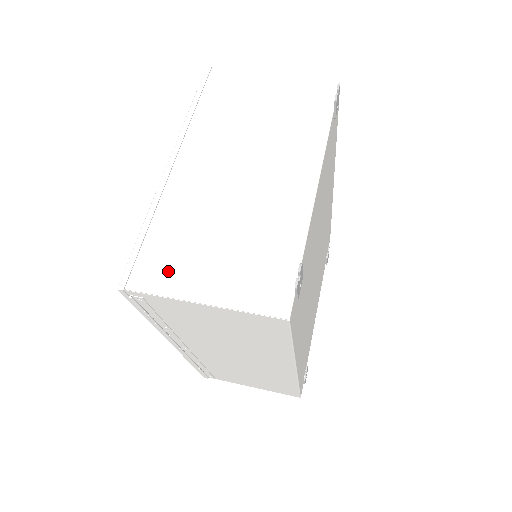
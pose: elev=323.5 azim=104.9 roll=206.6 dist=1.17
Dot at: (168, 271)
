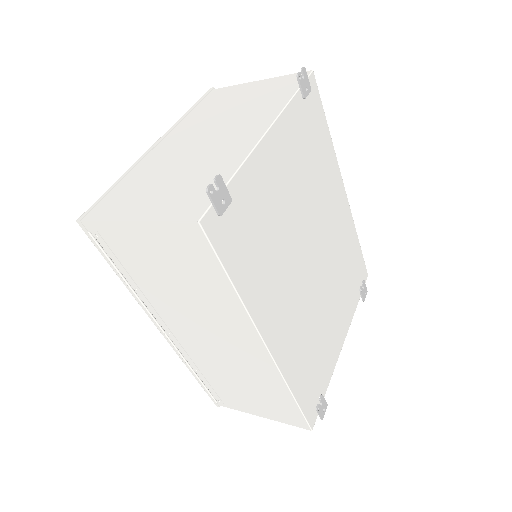
Dot at: (119, 205)
